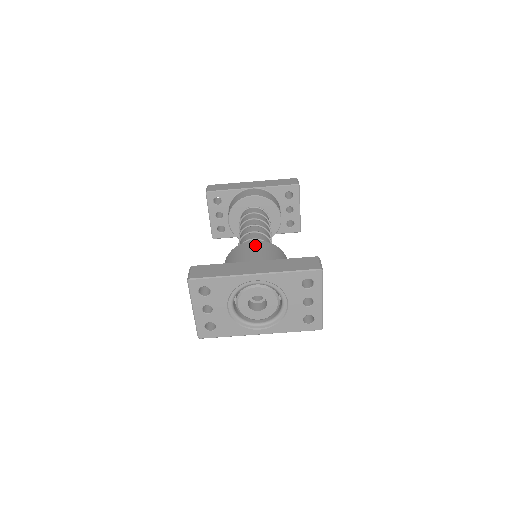
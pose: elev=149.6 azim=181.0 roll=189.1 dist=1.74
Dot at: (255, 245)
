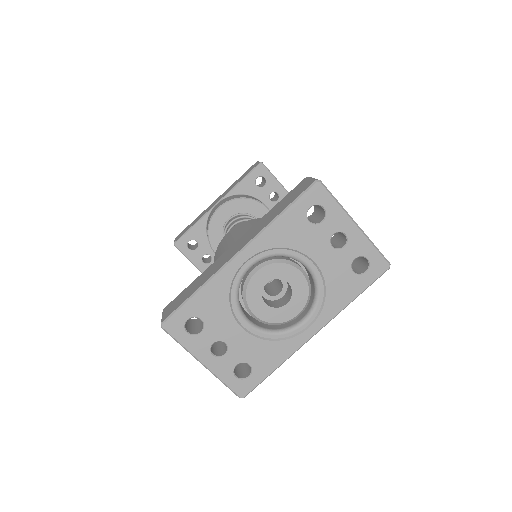
Dot at: (231, 233)
